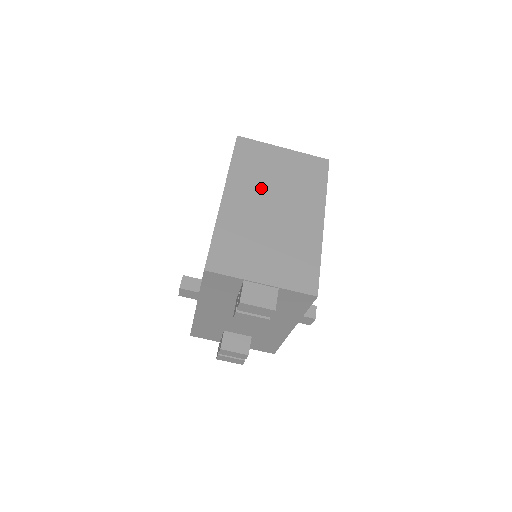
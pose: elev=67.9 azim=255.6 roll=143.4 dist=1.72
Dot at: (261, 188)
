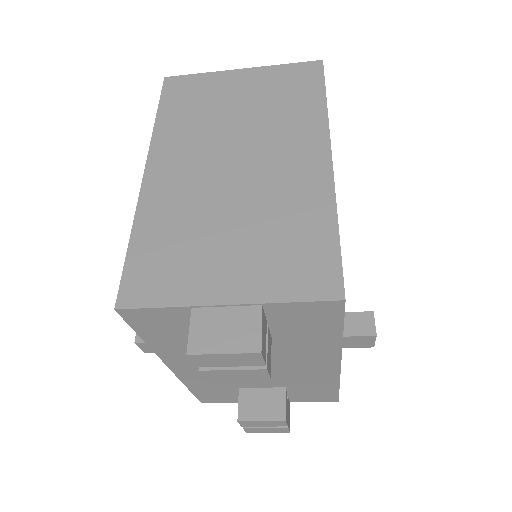
Dot at: (209, 139)
